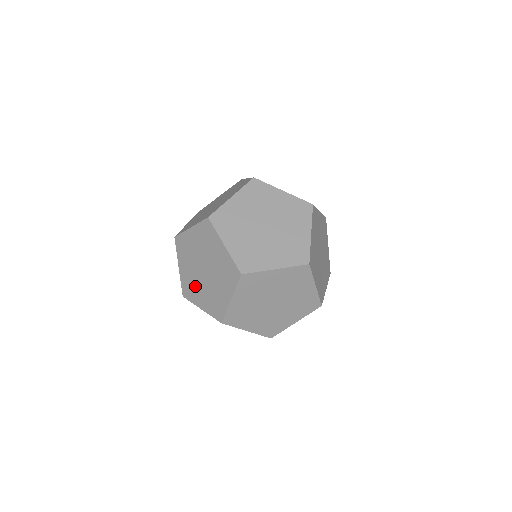
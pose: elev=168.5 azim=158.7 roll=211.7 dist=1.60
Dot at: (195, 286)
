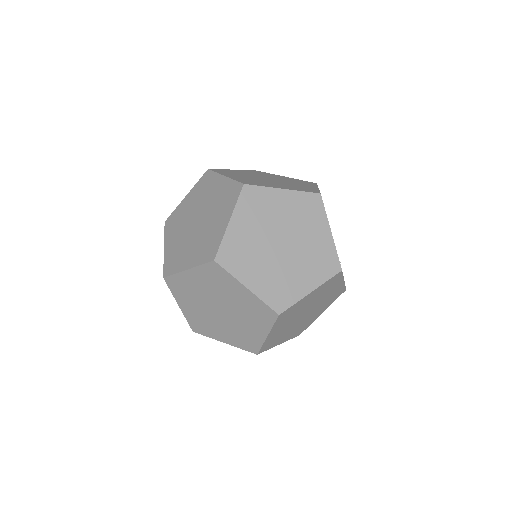
Dot at: (192, 297)
